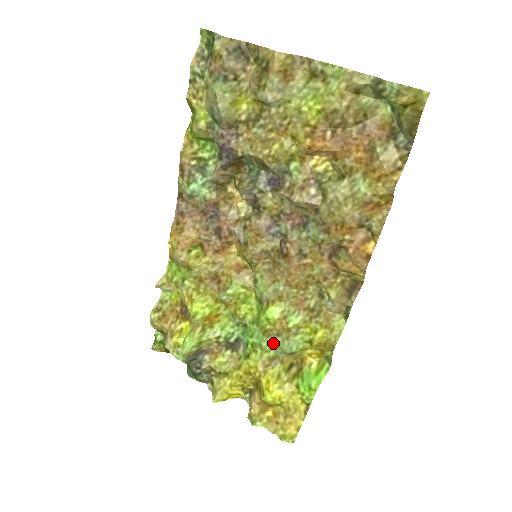
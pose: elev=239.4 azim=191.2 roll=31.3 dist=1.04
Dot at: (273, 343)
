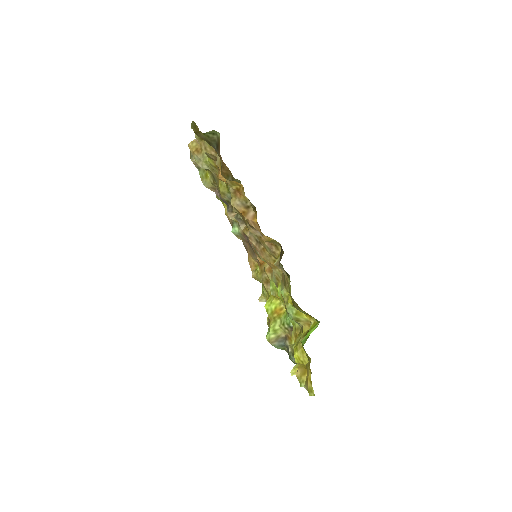
Dot at: (289, 316)
